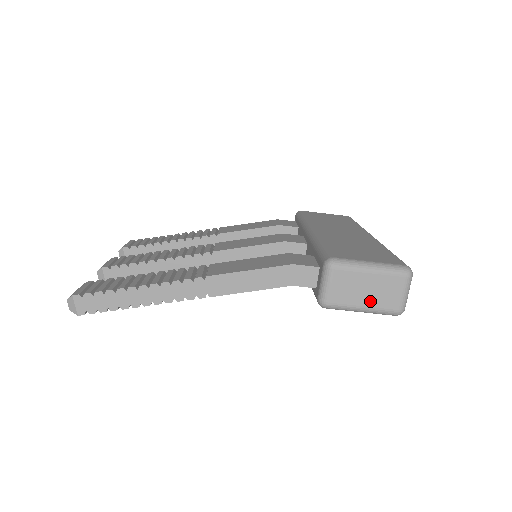
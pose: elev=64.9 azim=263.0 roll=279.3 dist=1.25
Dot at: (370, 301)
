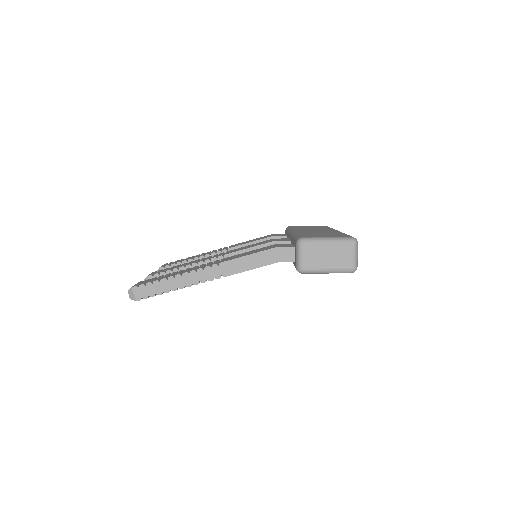
Dot at: (331, 264)
